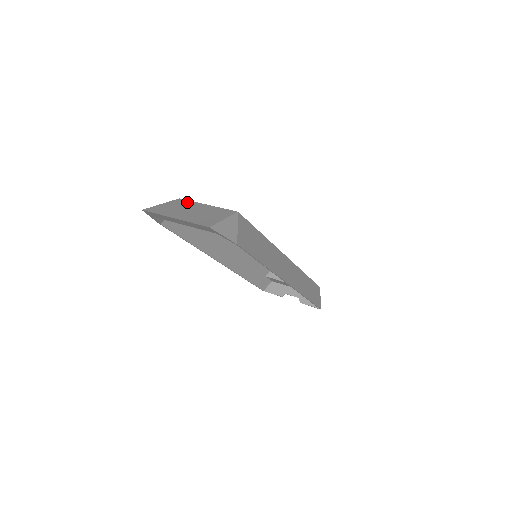
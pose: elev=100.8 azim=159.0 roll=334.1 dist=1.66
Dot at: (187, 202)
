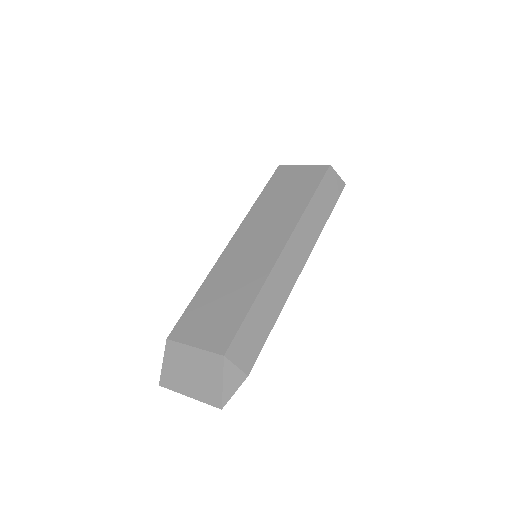
Dot at: (177, 348)
